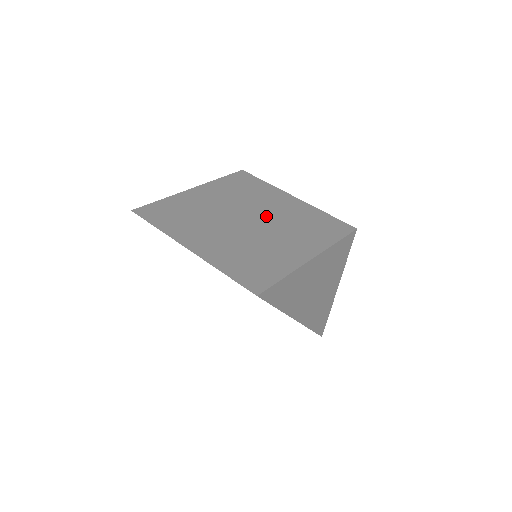
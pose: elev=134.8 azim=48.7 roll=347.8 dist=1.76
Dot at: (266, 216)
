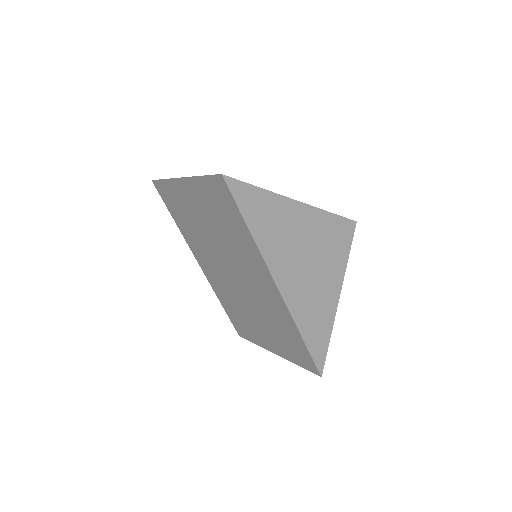
Dot at: occluded
